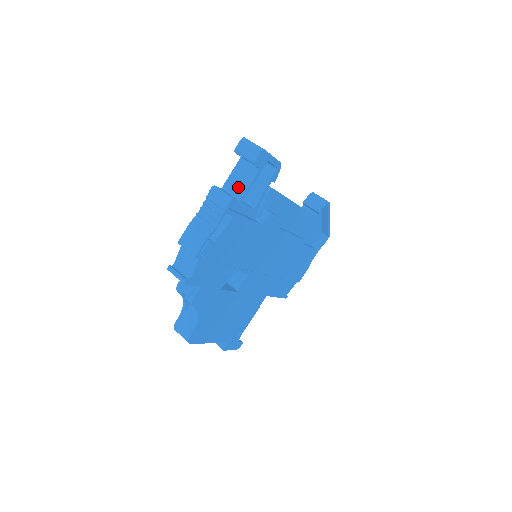
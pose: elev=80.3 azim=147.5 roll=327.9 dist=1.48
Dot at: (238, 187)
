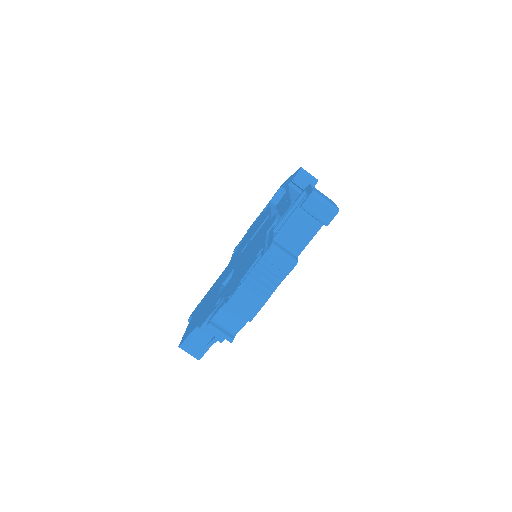
Dot at: (295, 240)
